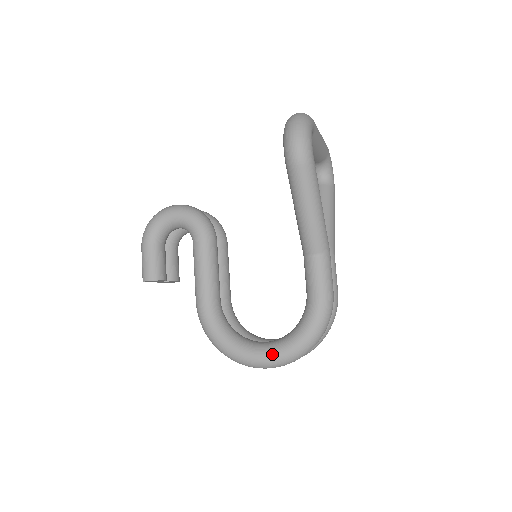
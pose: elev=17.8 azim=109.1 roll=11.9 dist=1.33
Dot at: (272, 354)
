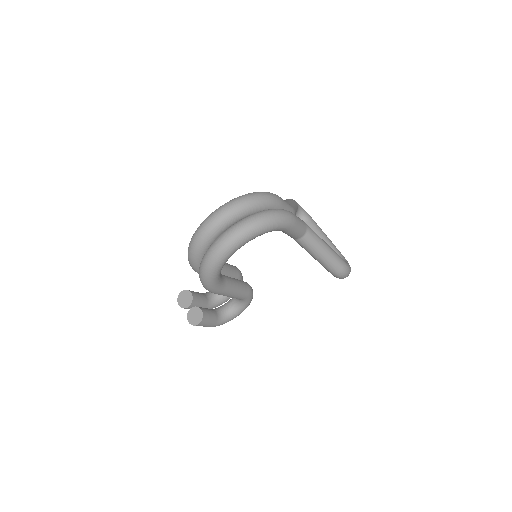
Dot at: occluded
